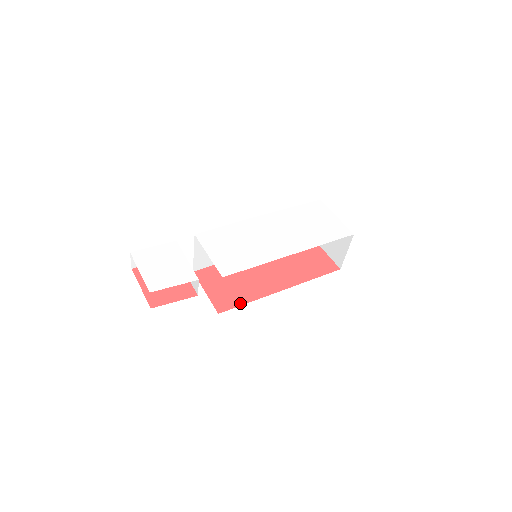
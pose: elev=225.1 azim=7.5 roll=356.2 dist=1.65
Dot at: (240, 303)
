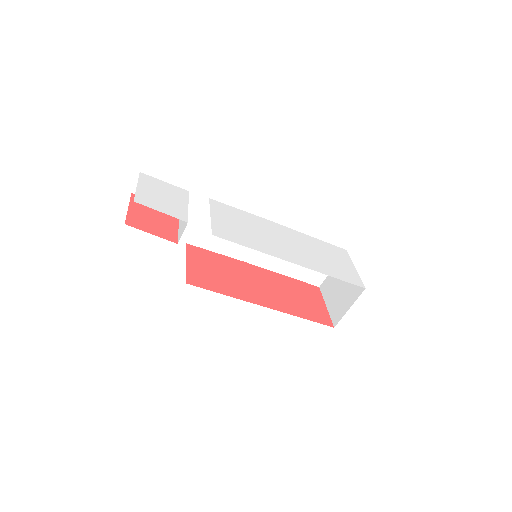
Dot at: (214, 289)
